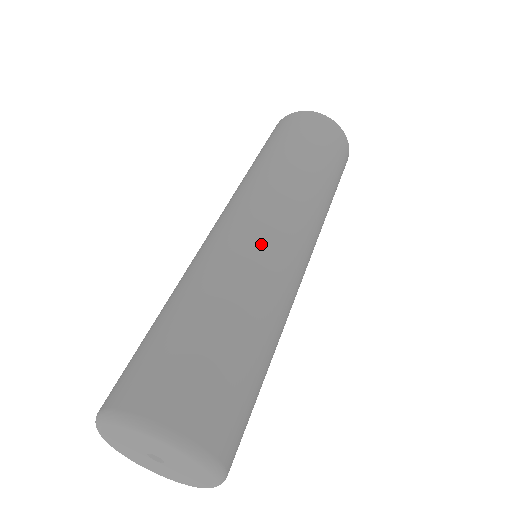
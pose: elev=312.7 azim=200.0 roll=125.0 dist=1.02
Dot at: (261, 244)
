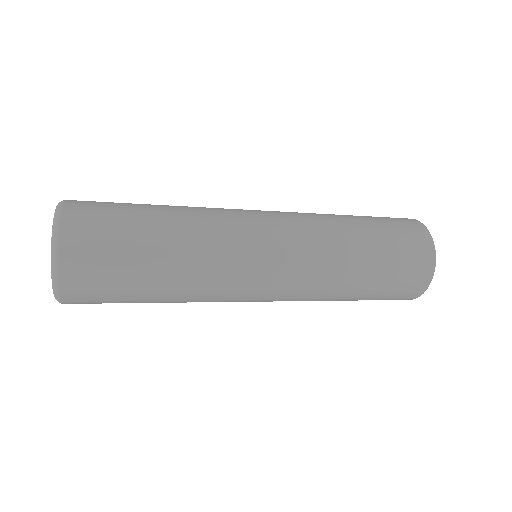
Dot at: occluded
